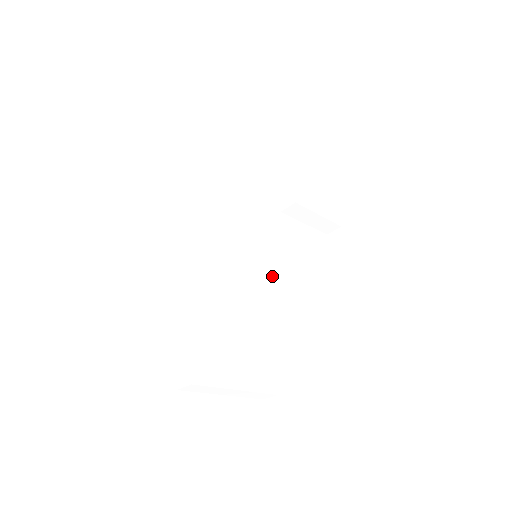
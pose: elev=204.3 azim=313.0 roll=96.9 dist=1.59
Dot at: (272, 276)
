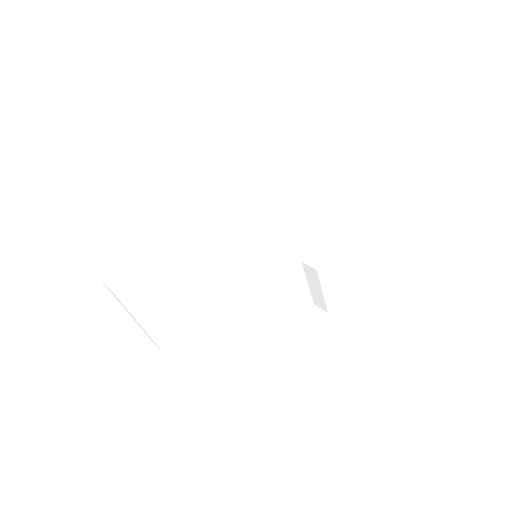
Dot at: (244, 291)
